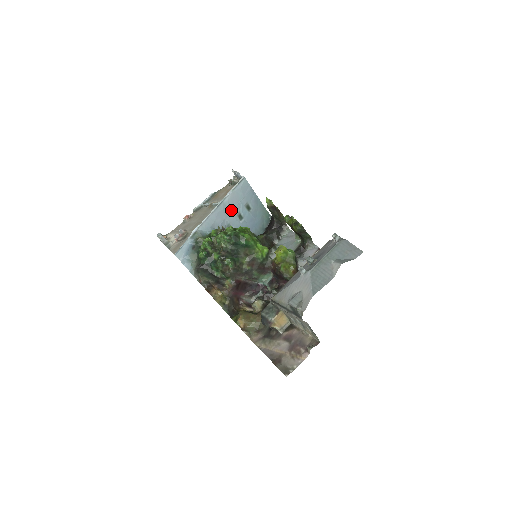
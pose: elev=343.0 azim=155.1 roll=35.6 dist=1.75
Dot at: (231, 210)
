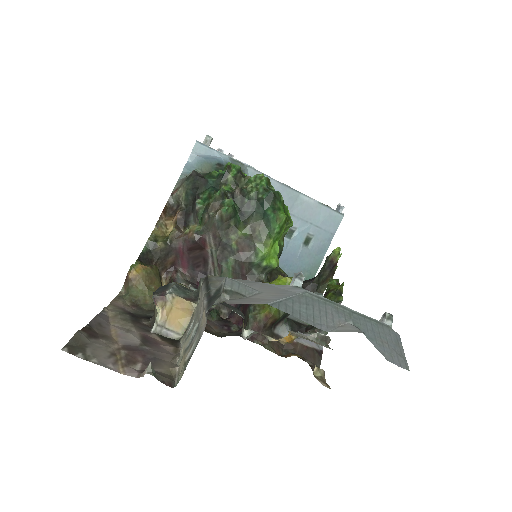
Dot at: (294, 213)
